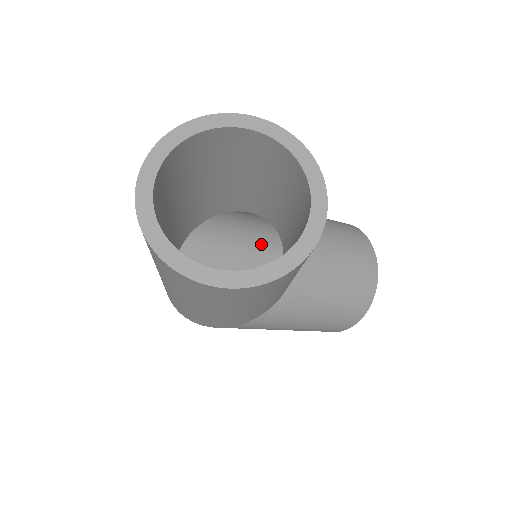
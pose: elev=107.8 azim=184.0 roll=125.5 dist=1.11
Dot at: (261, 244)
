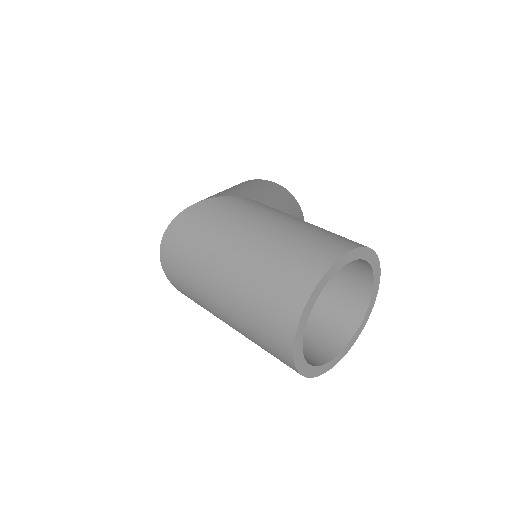
Dot at: occluded
